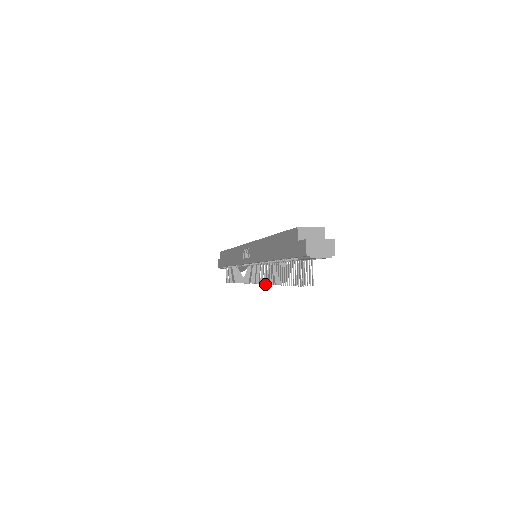
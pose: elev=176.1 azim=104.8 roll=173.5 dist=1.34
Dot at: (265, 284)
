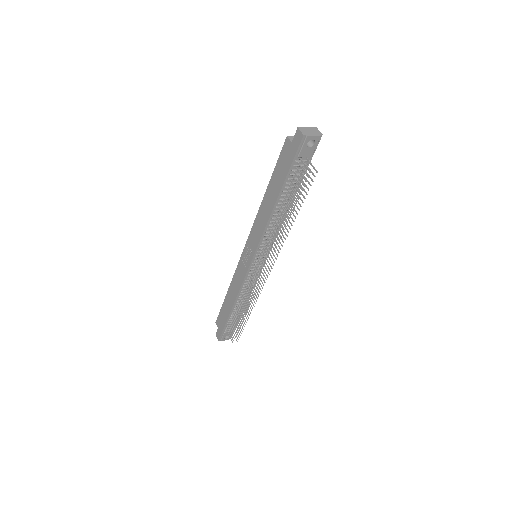
Dot at: (276, 247)
